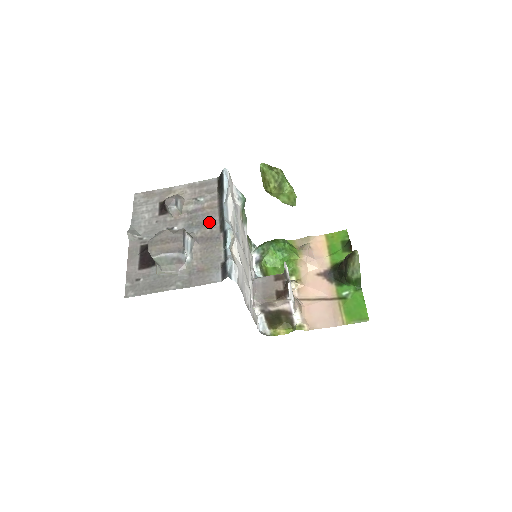
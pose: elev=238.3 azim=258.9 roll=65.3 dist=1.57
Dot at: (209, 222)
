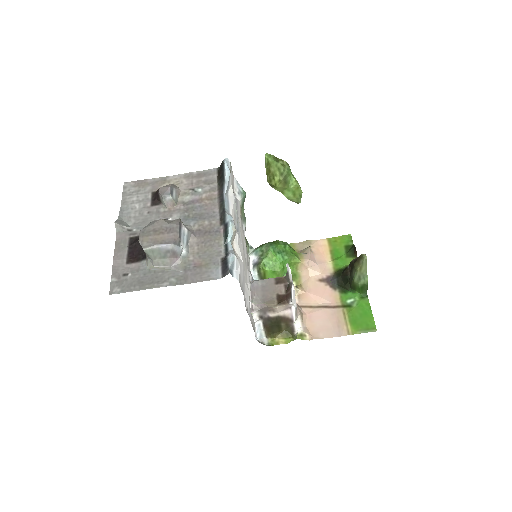
Dot at: (208, 214)
